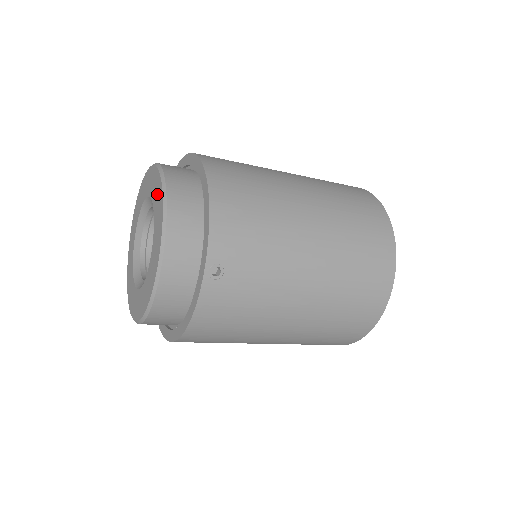
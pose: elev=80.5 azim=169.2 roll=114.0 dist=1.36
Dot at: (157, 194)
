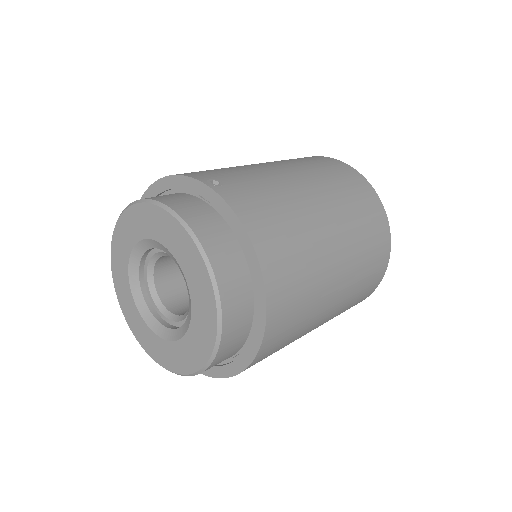
Dot at: (127, 229)
